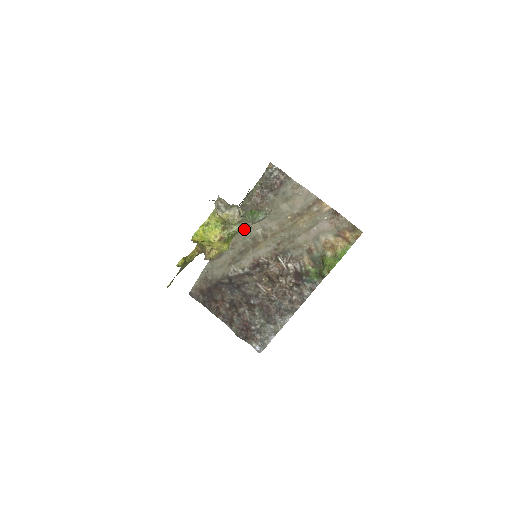
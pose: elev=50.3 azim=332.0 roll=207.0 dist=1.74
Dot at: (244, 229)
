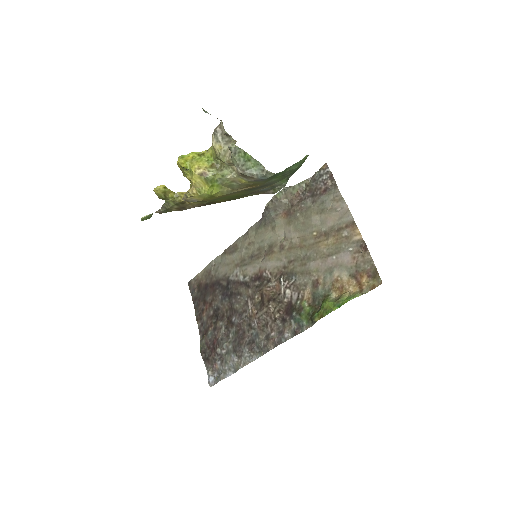
Dot at: (267, 230)
